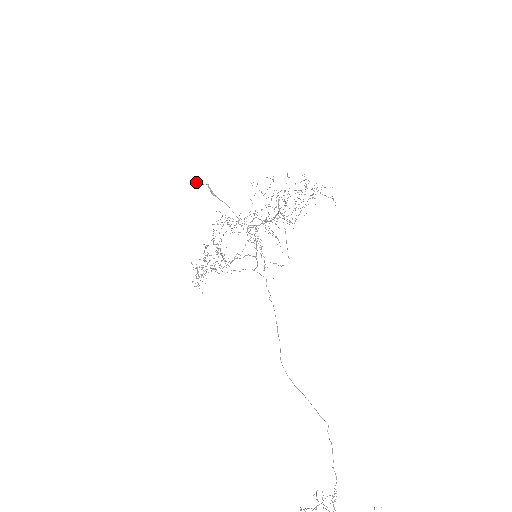
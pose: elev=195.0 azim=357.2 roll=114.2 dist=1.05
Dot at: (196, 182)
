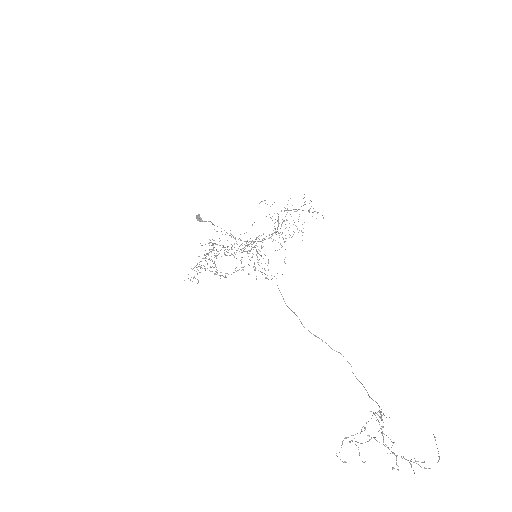
Dot at: (198, 217)
